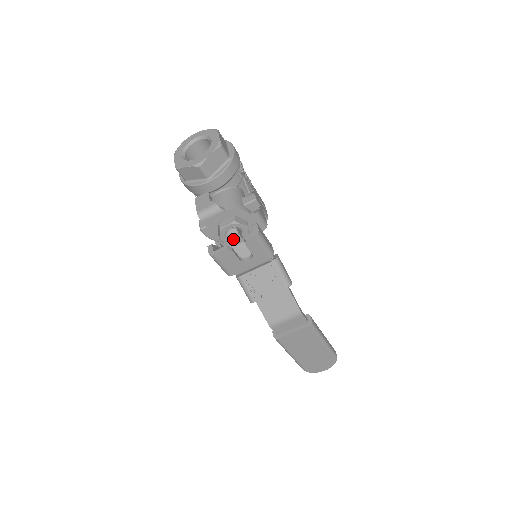
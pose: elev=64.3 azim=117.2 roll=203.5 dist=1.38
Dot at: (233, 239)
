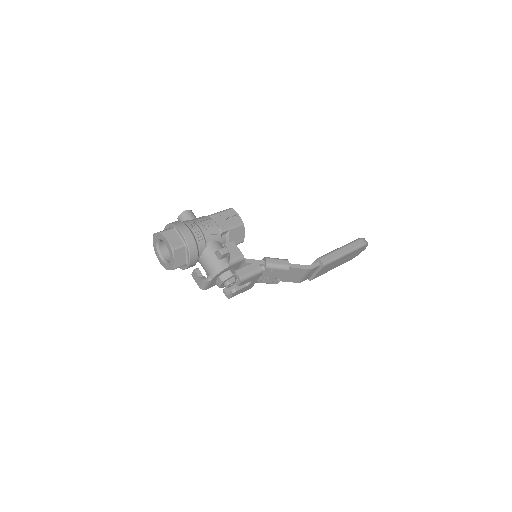
Dot at: (231, 285)
